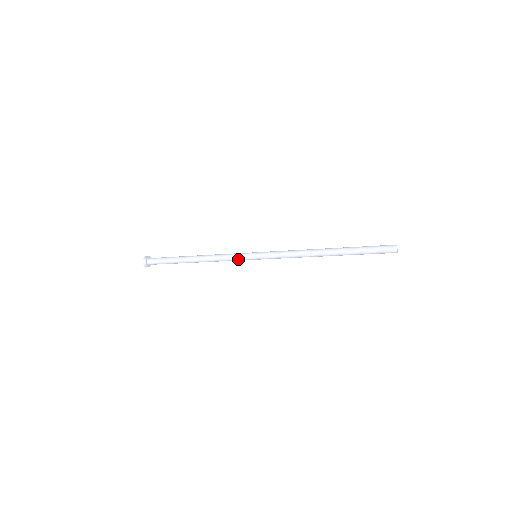
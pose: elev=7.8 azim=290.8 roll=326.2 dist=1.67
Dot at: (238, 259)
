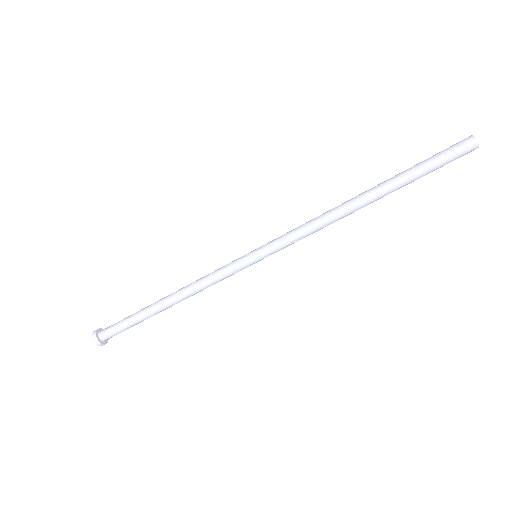
Dot at: (228, 267)
